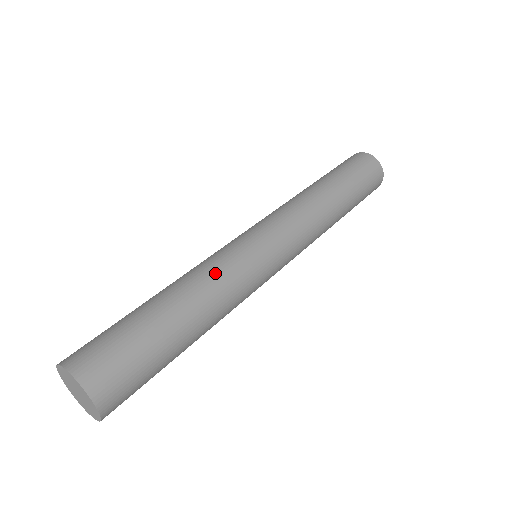
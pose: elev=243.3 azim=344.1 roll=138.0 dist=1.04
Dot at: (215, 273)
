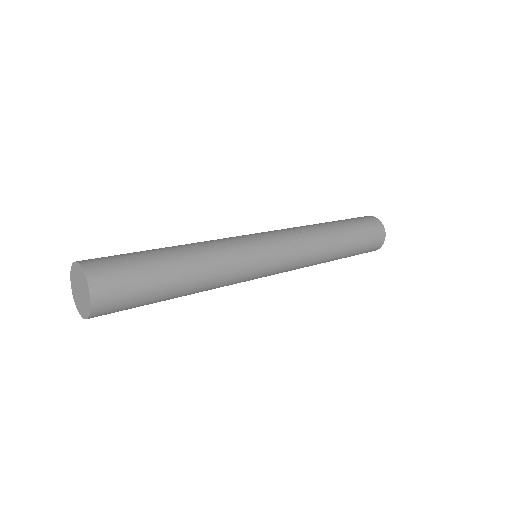
Dot at: (223, 257)
